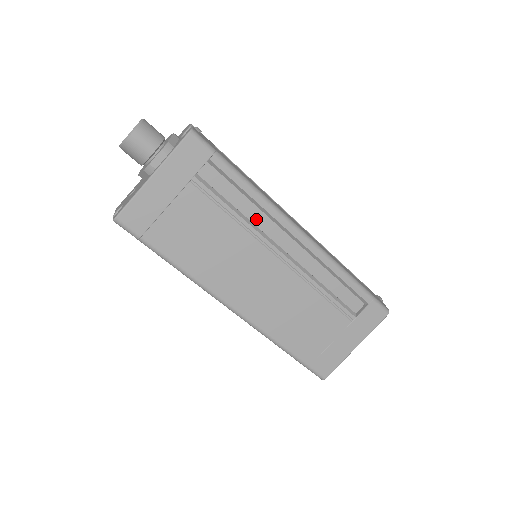
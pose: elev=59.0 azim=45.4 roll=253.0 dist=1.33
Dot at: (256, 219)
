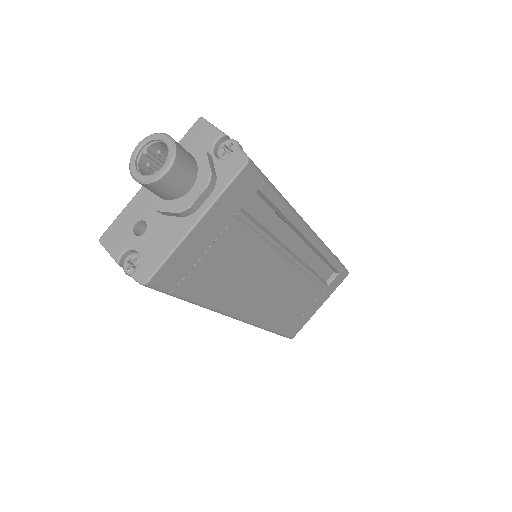
Dot at: (279, 233)
